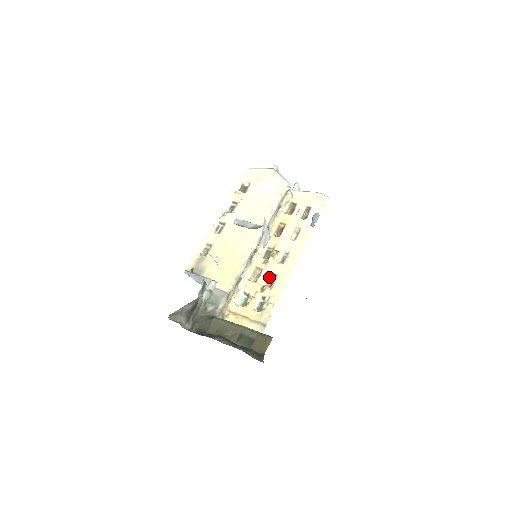
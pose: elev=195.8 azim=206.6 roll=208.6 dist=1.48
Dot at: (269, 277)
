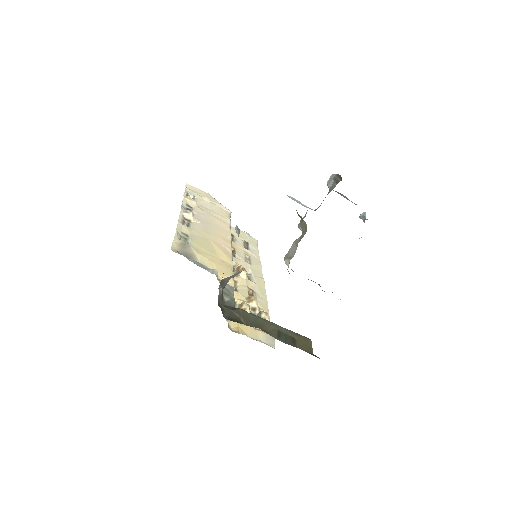
Dot at: (248, 290)
